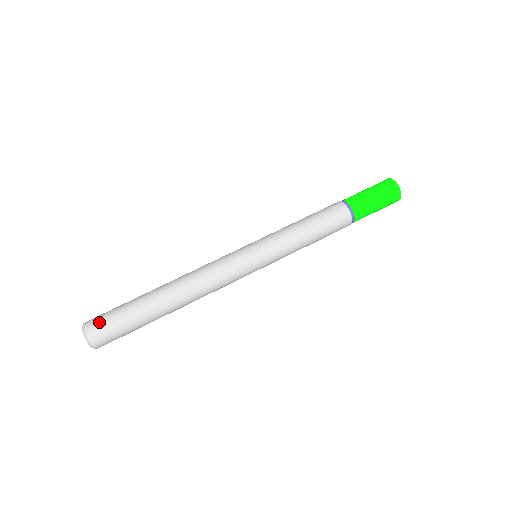
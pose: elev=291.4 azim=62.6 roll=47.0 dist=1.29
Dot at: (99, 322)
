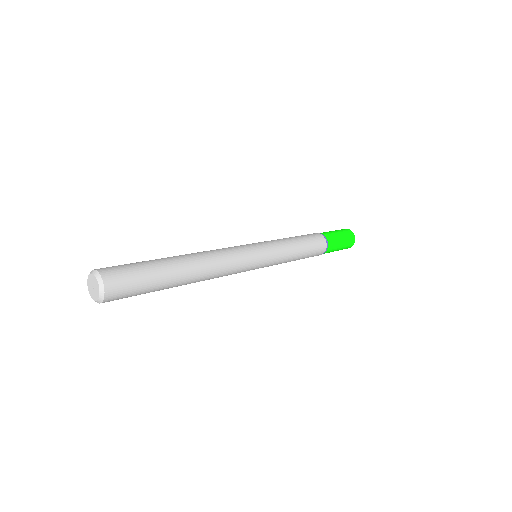
Dot at: (112, 266)
